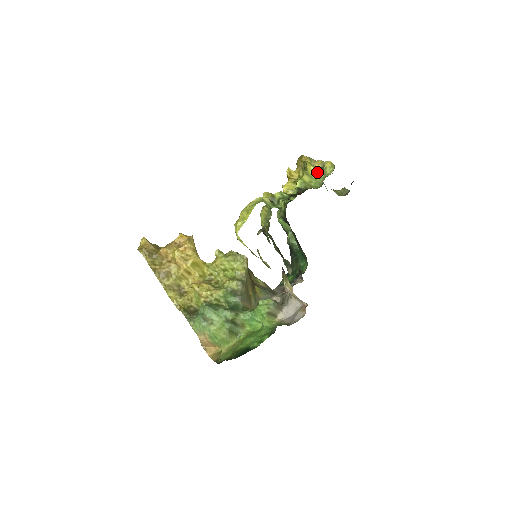
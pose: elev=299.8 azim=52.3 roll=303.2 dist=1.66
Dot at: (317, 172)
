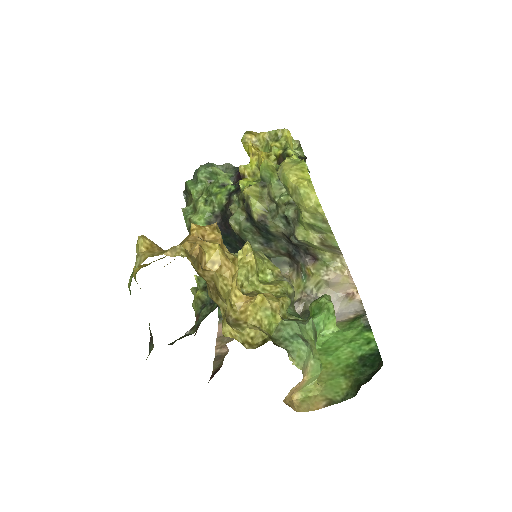
Dot at: occluded
